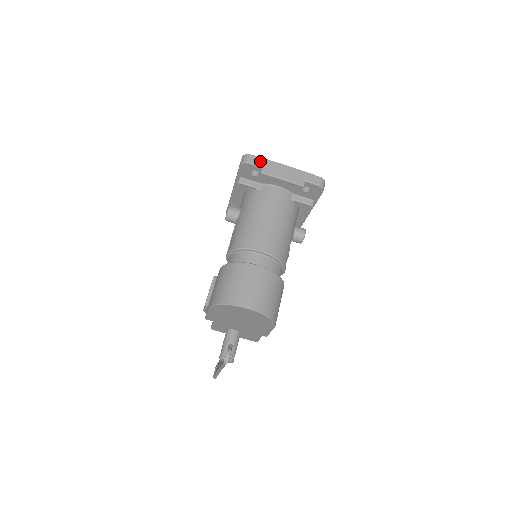
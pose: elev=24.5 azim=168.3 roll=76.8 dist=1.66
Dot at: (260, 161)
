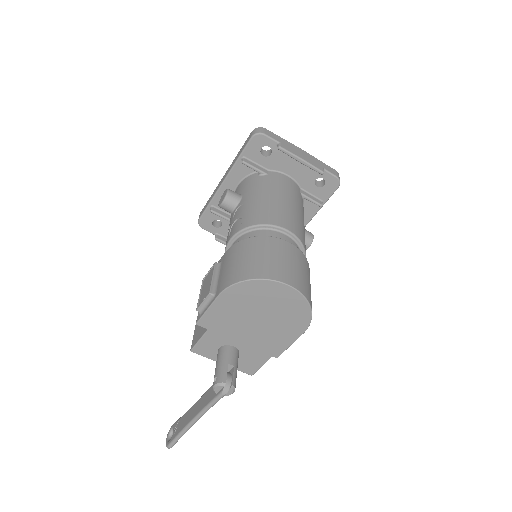
Dot at: (276, 137)
